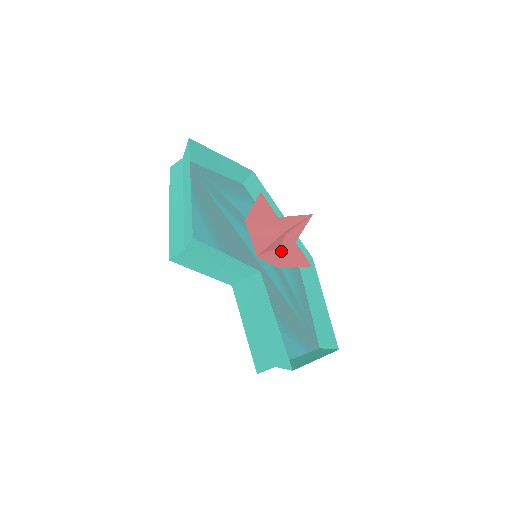
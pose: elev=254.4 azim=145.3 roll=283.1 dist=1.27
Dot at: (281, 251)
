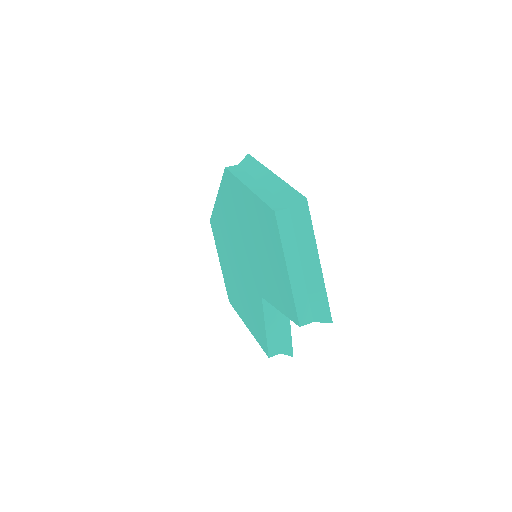
Dot at: occluded
